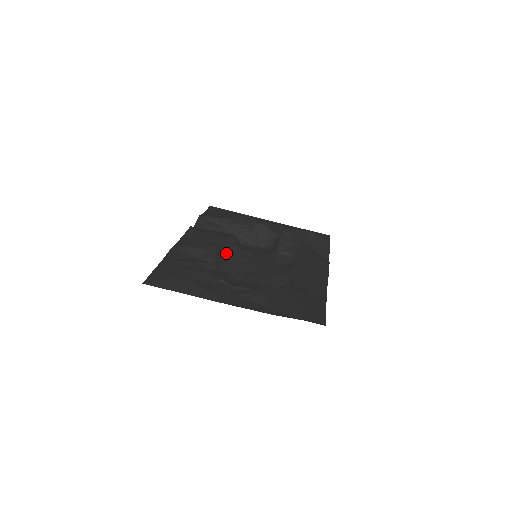
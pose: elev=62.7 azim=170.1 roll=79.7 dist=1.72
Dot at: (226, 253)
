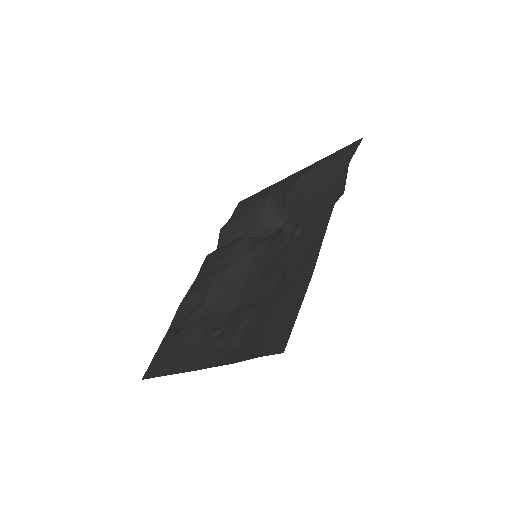
Dot at: (227, 275)
